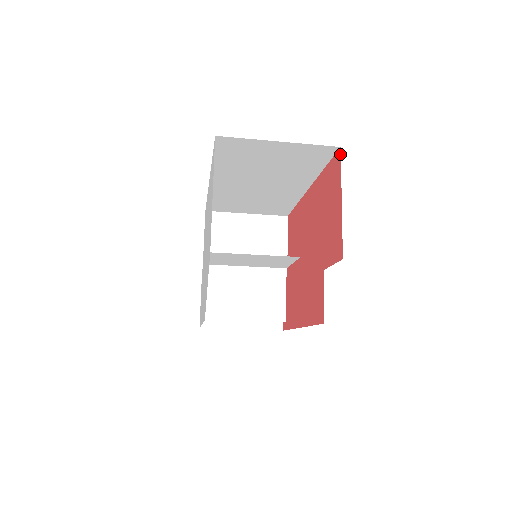
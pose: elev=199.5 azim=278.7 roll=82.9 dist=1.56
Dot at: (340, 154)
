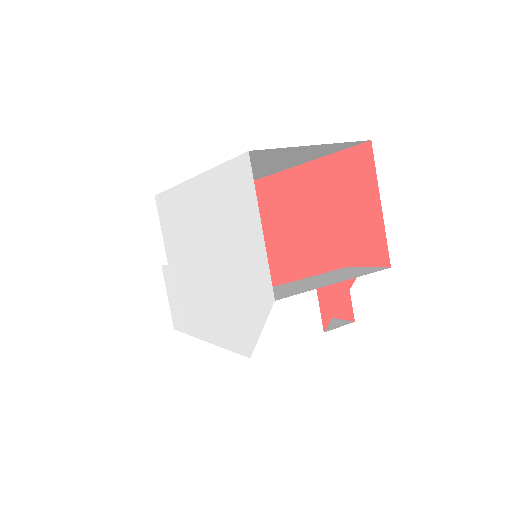
Dot at: (371, 149)
